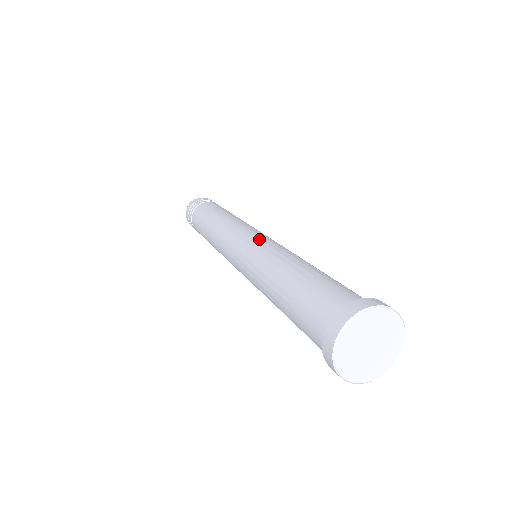
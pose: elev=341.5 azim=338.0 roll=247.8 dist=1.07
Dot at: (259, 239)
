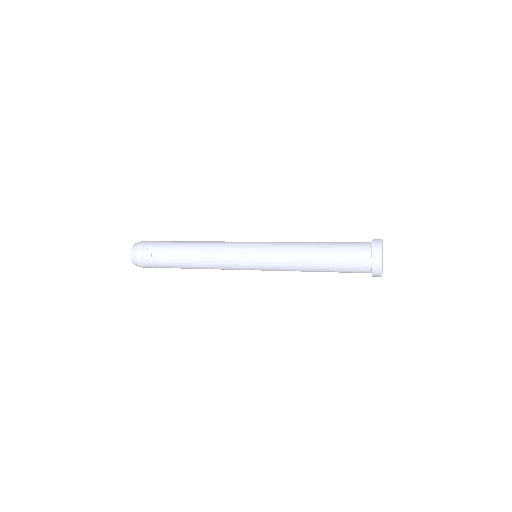
Dot at: (265, 243)
